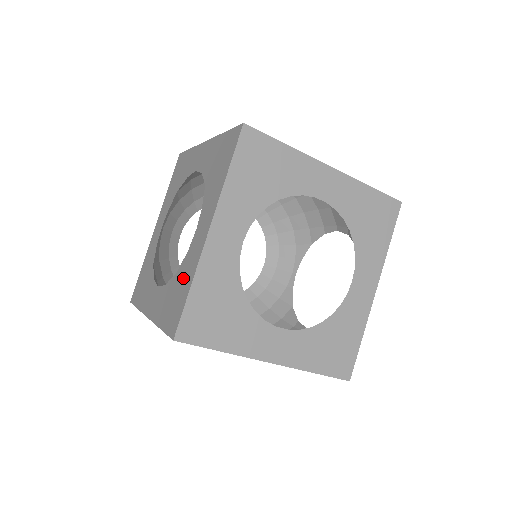
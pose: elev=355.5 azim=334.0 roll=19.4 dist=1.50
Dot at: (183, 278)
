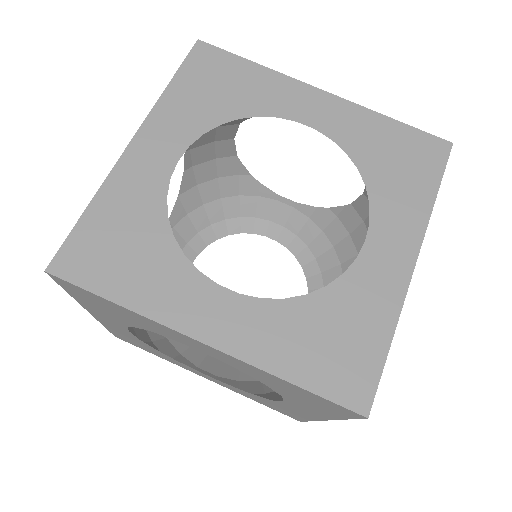
Dot at: occluded
